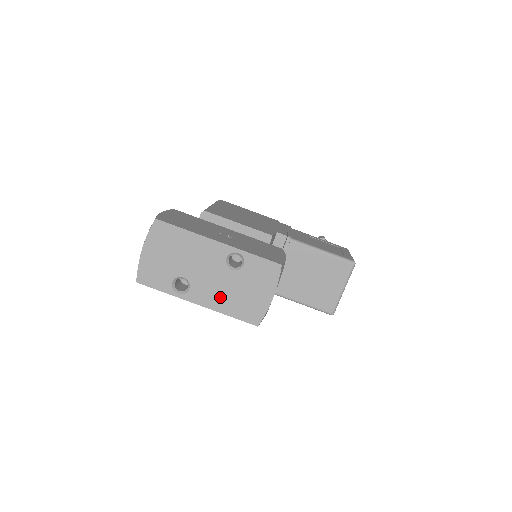
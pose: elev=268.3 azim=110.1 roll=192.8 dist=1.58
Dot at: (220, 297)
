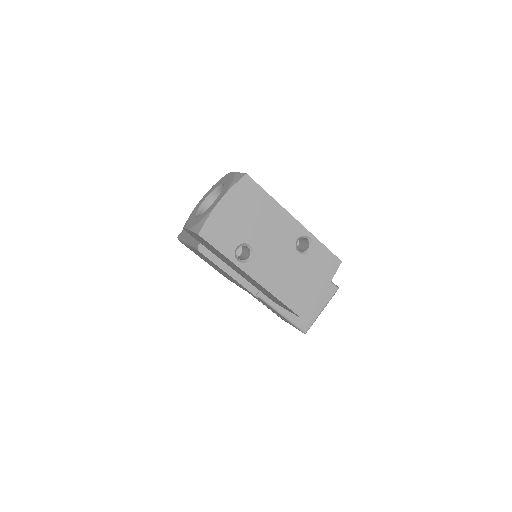
Dot at: (277, 277)
